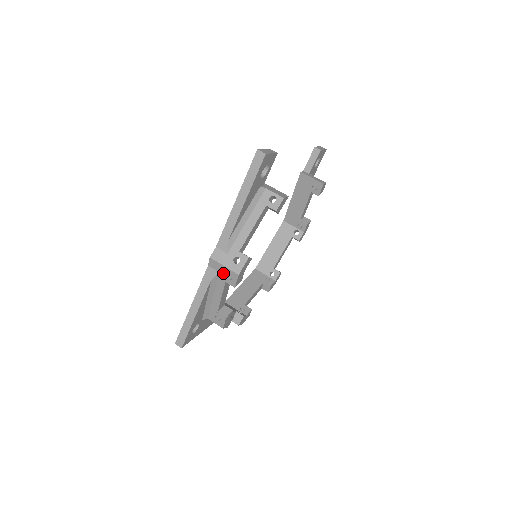
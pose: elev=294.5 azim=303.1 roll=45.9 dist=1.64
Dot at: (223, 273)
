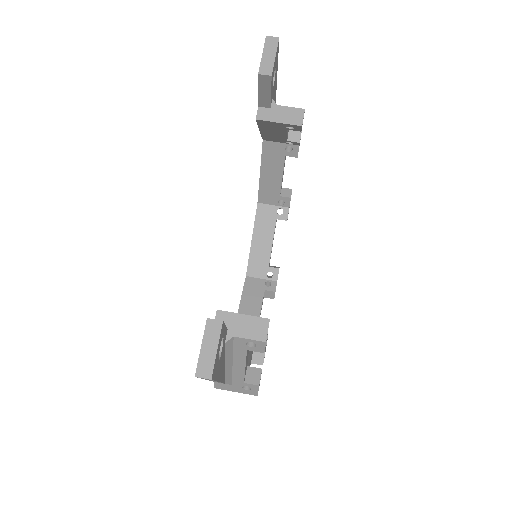
Dot at: occluded
